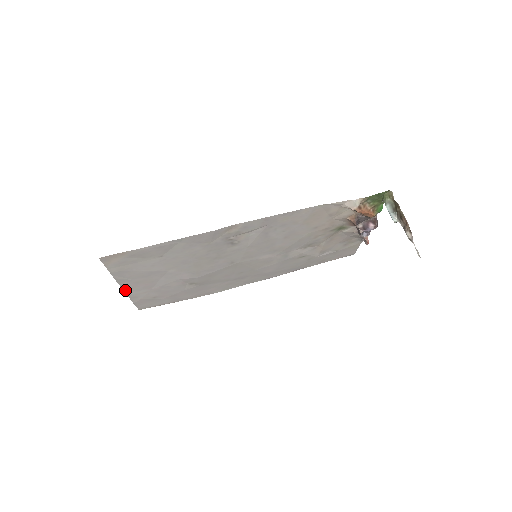
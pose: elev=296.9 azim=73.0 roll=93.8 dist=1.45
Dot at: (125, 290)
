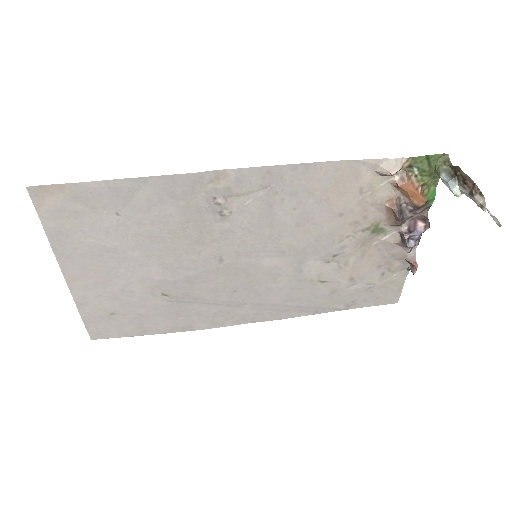
Dot at: (68, 282)
